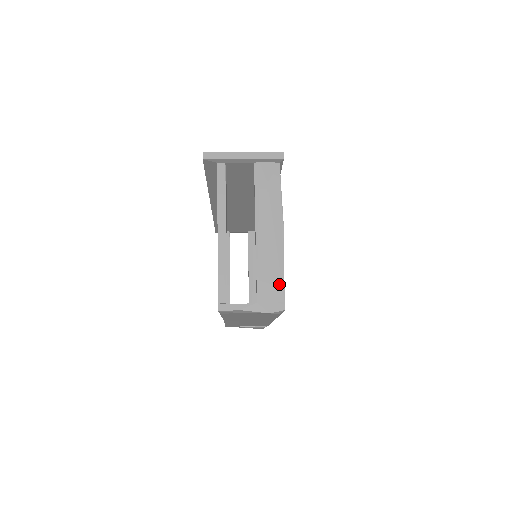
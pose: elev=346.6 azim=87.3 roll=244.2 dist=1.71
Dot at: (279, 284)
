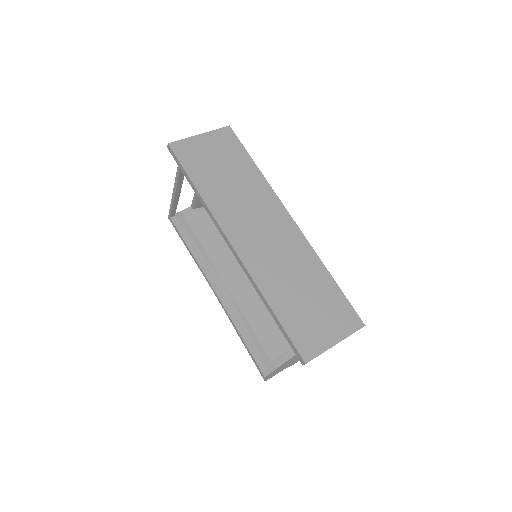
Dot at: occluded
